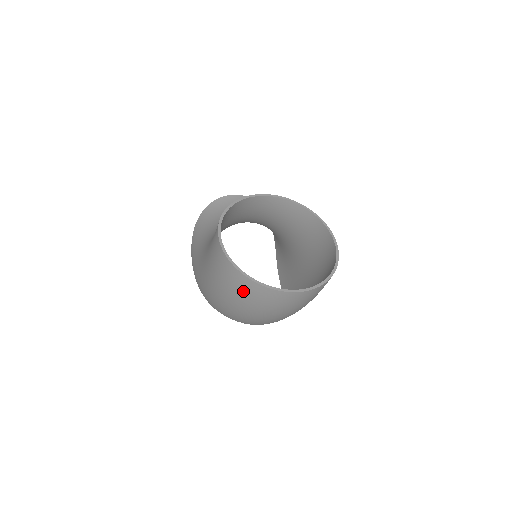
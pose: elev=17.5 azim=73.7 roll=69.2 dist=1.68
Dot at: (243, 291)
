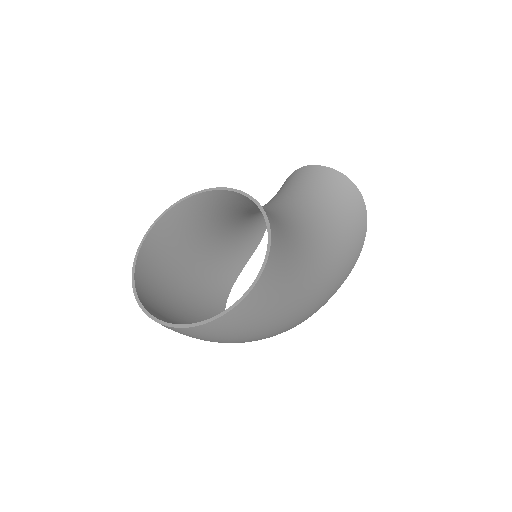
Dot at: occluded
